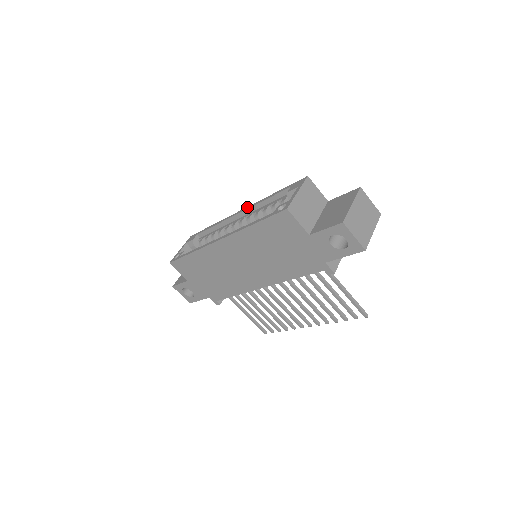
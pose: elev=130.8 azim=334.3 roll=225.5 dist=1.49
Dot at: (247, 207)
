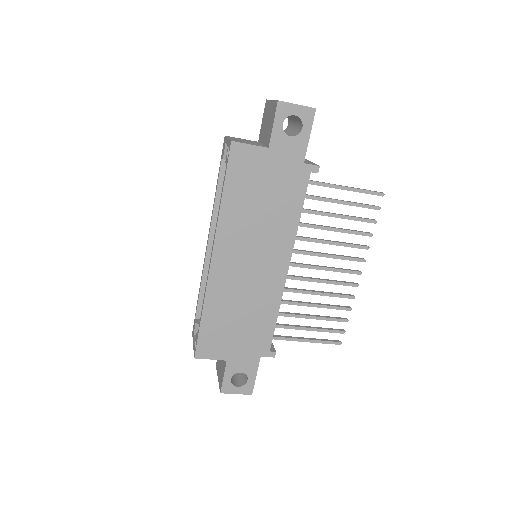
Dot at: (209, 228)
